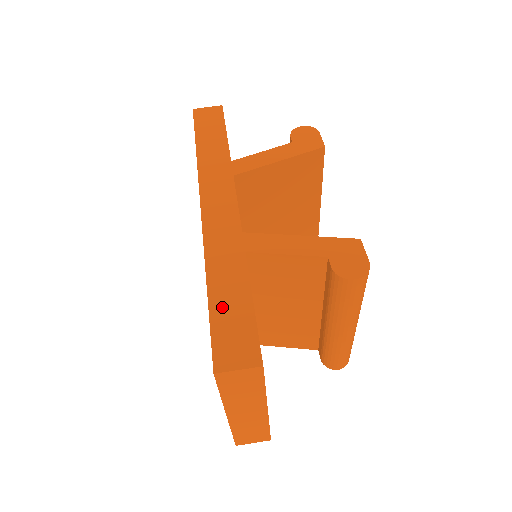
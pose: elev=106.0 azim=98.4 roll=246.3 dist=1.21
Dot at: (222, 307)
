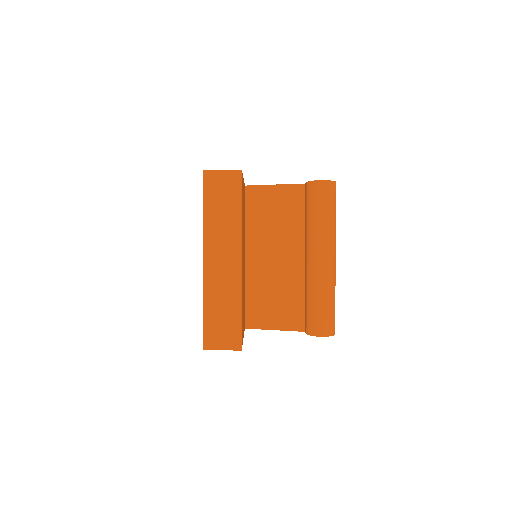
Dot at: occluded
